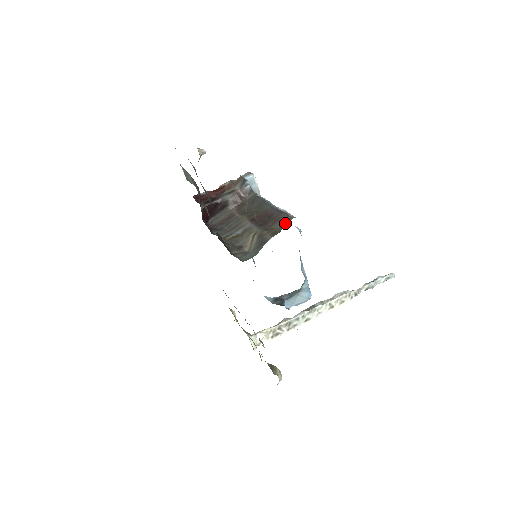
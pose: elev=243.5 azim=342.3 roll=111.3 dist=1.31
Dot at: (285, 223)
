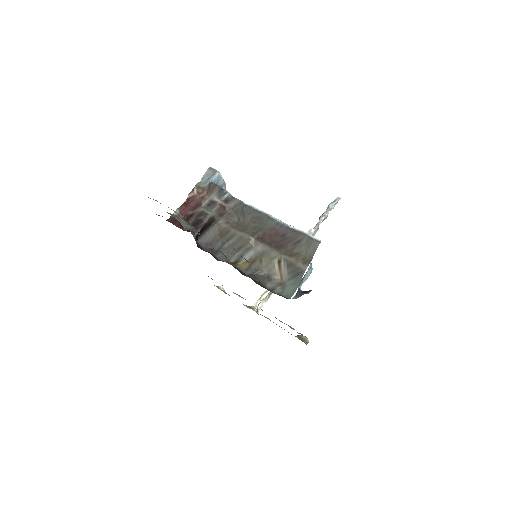
Dot at: (312, 249)
